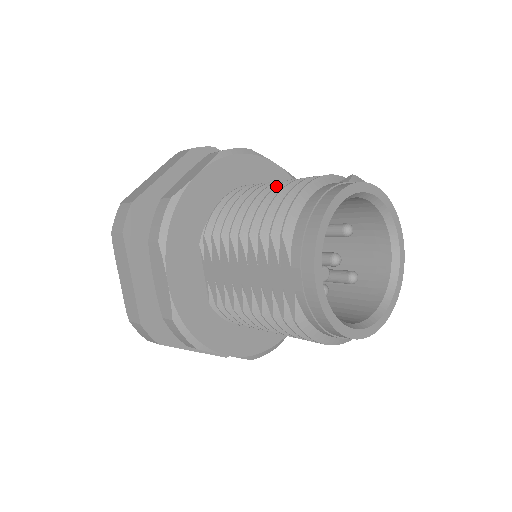
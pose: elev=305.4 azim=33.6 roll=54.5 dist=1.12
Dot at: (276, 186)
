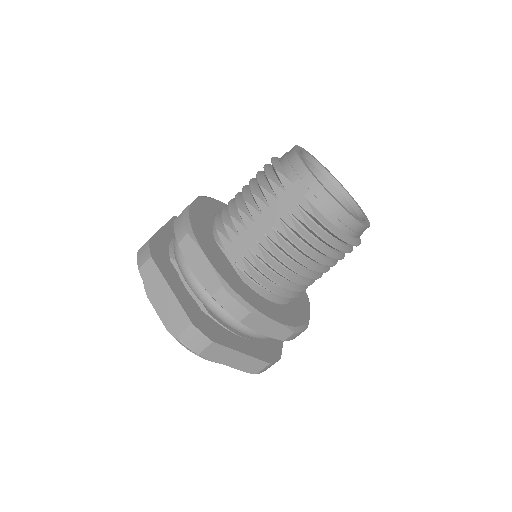
Dot at: (252, 178)
